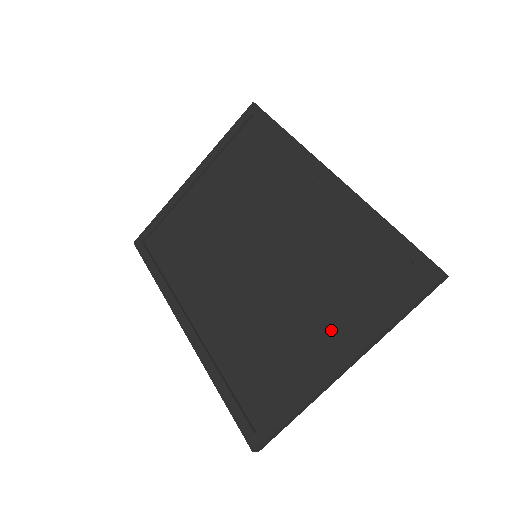
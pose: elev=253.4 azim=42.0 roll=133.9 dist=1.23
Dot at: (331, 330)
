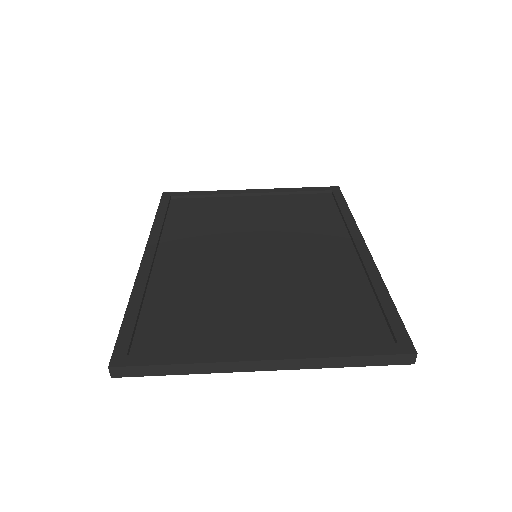
Dot at: (277, 332)
